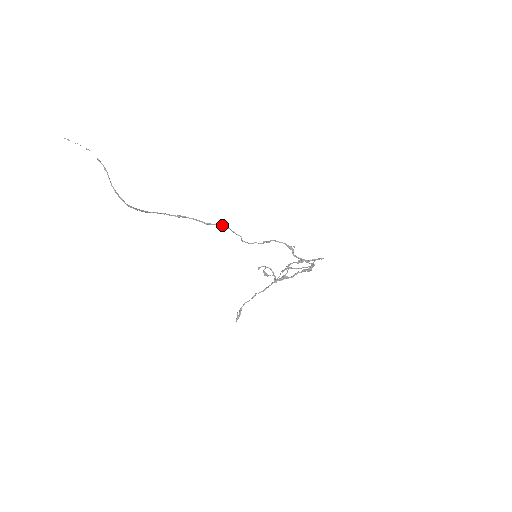
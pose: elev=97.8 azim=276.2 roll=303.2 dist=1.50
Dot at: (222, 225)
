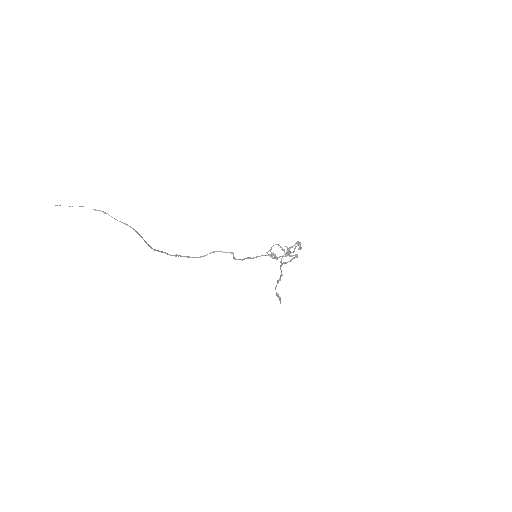
Dot at: (213, 252)
